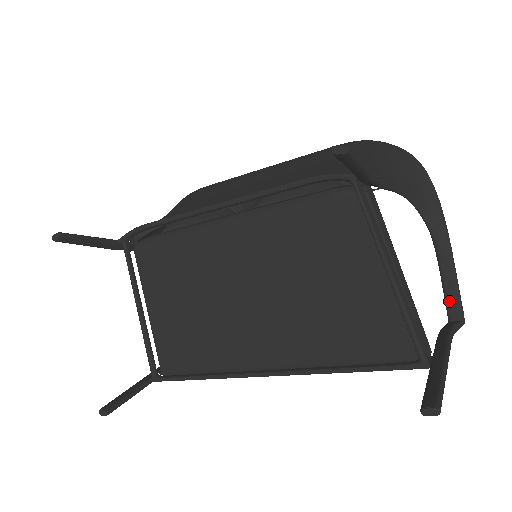
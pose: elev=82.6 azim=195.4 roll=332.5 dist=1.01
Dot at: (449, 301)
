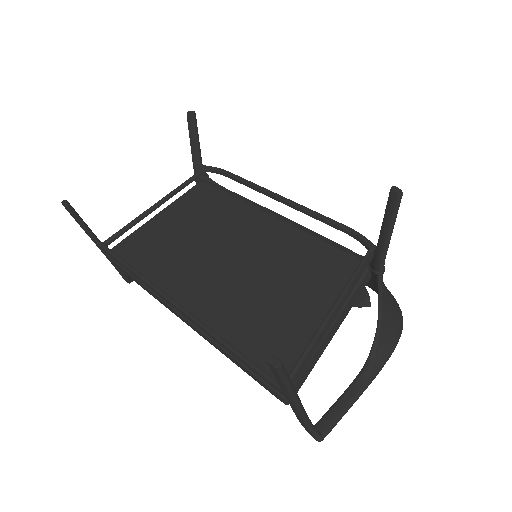
Dot at: (329, 415)
